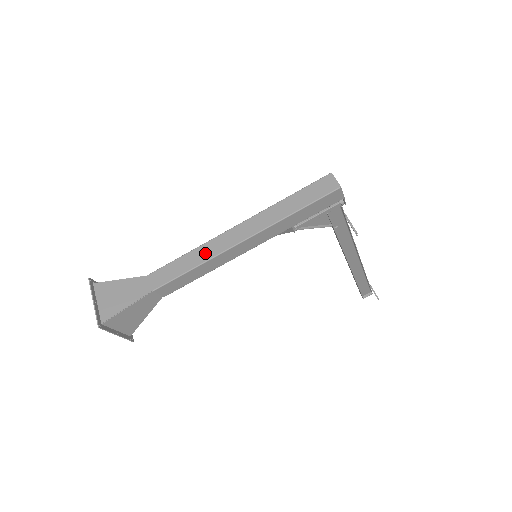
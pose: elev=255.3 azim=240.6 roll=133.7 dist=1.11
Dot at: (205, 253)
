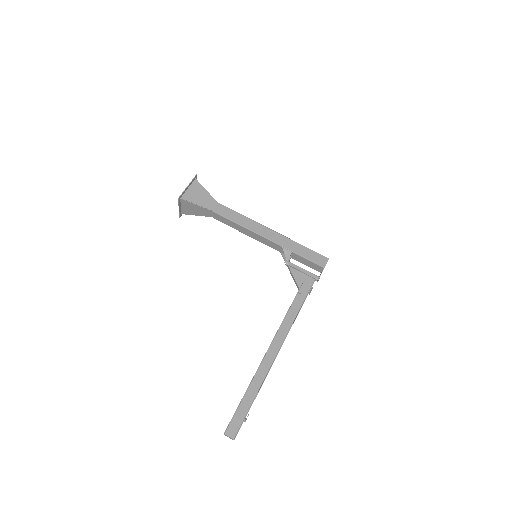
Dot at: occluded
